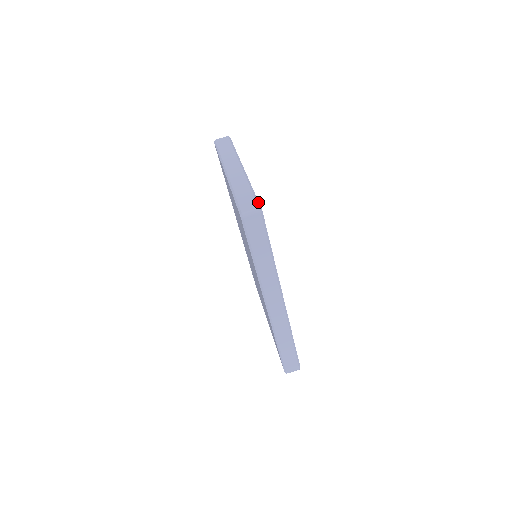
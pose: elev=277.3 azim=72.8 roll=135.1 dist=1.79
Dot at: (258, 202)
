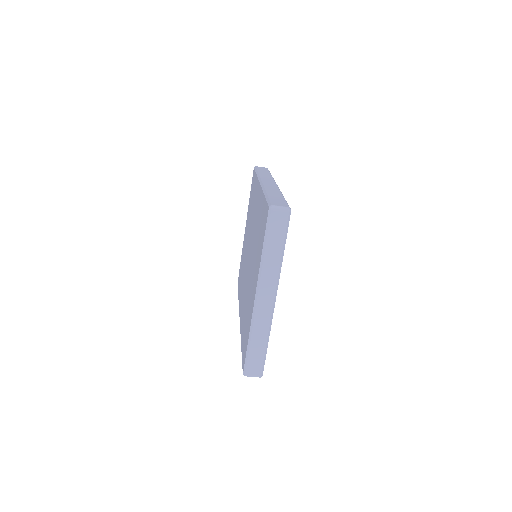
Dot at: occluded
